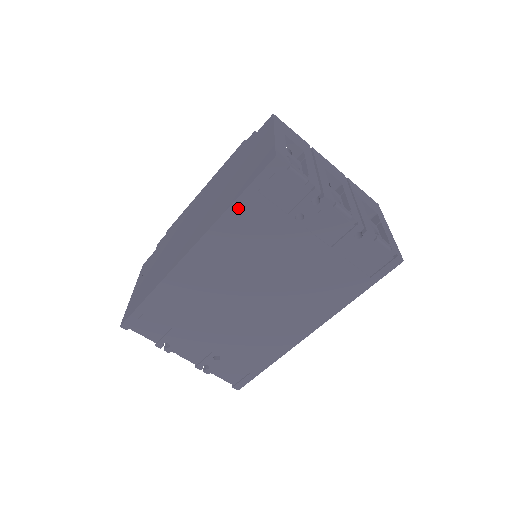
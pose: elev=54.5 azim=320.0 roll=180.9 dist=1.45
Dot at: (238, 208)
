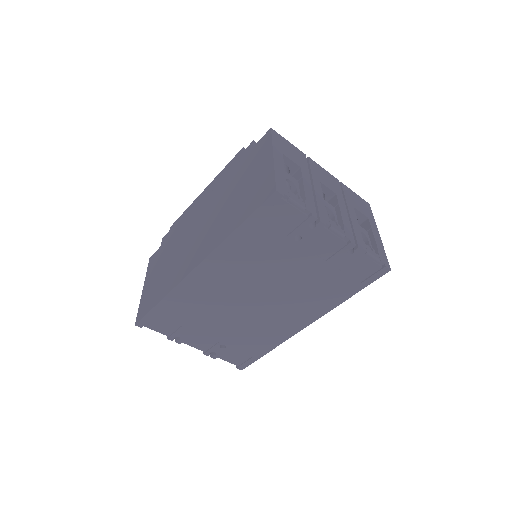
Dot at: (241, 232)
